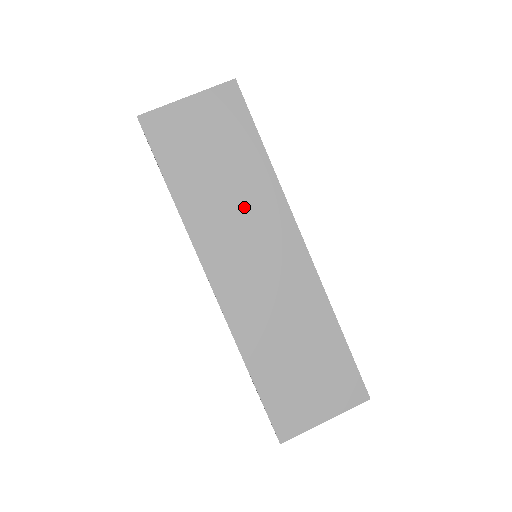
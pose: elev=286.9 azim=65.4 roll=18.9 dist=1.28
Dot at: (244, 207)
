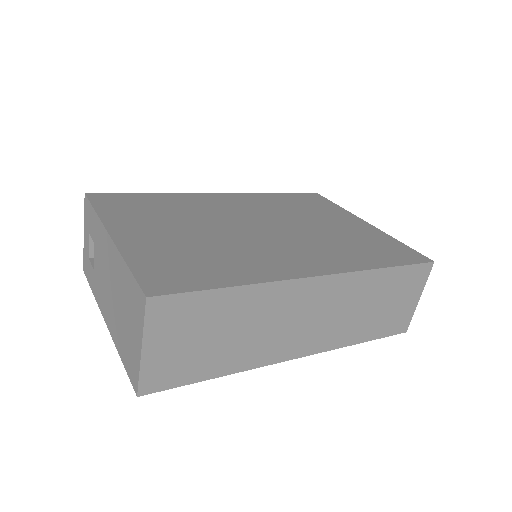
Dot at: (264, 320)
